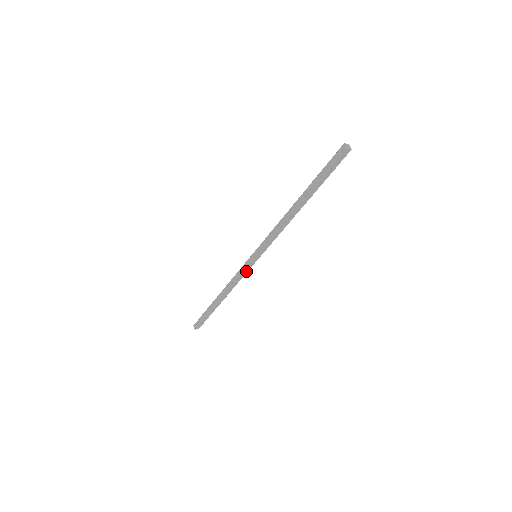
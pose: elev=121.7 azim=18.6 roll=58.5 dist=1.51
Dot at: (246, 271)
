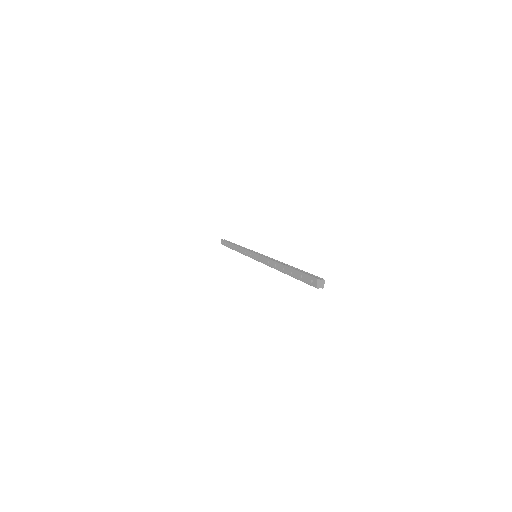
Dot at: occluded
